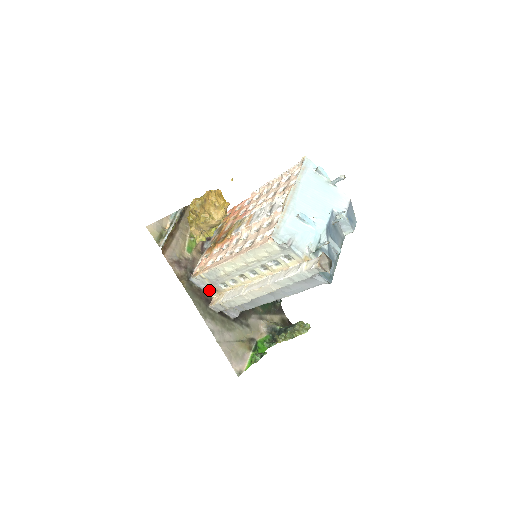
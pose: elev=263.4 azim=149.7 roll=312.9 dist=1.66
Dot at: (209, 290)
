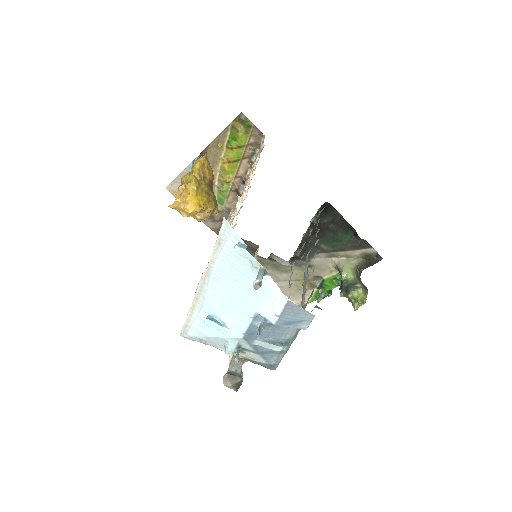
Dot at: occluded
